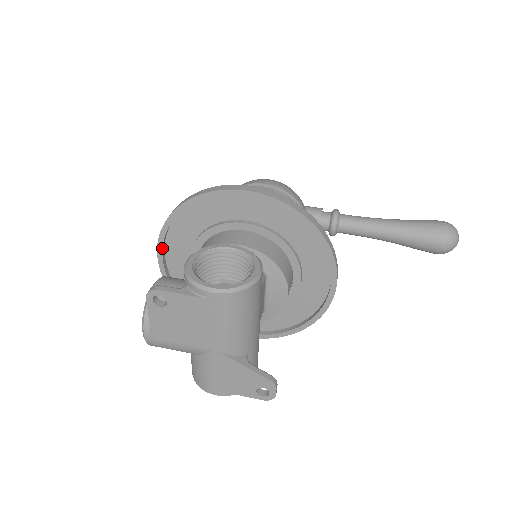
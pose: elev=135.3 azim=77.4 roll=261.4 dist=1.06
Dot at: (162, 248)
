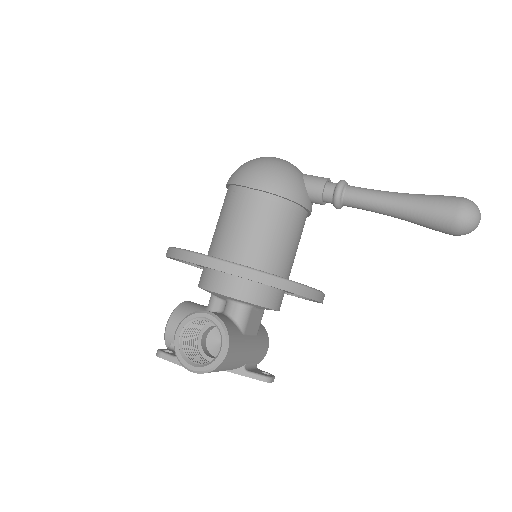
Dot at: (176, 260)
